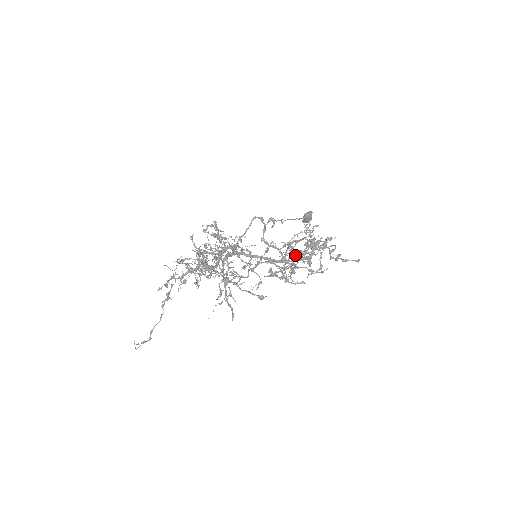
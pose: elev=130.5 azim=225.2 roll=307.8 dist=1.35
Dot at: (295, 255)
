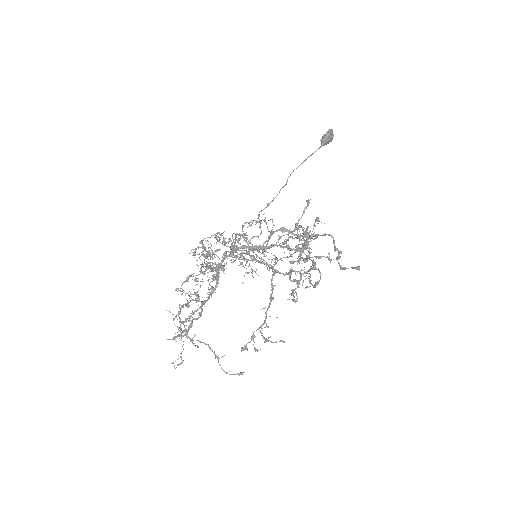
Dot at: (290, 263)
